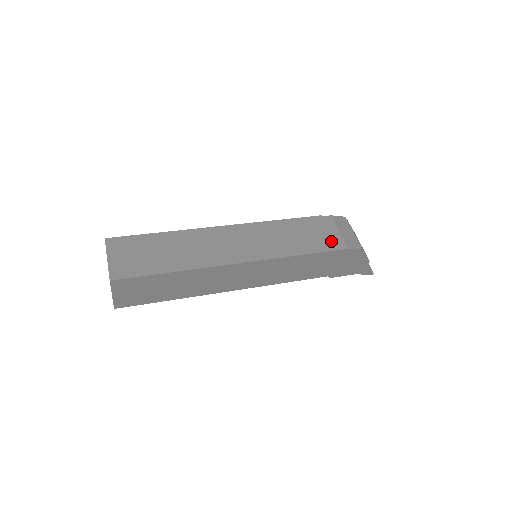
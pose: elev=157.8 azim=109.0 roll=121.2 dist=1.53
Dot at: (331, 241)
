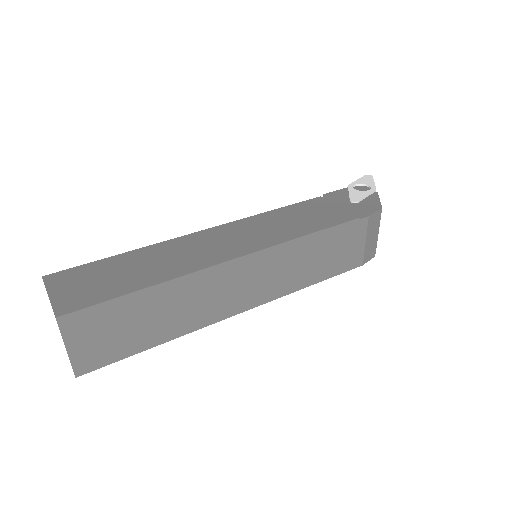
Dot at: (351, 258)
